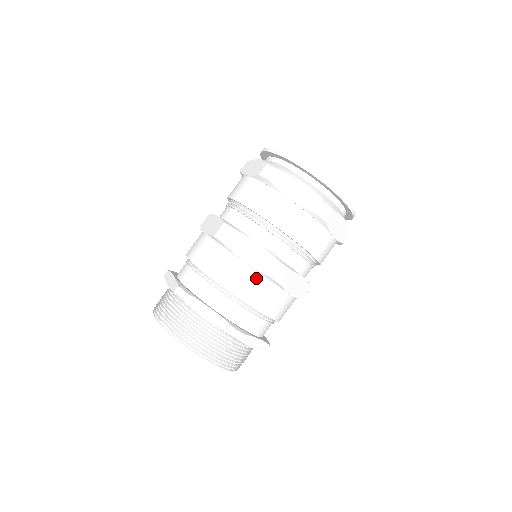
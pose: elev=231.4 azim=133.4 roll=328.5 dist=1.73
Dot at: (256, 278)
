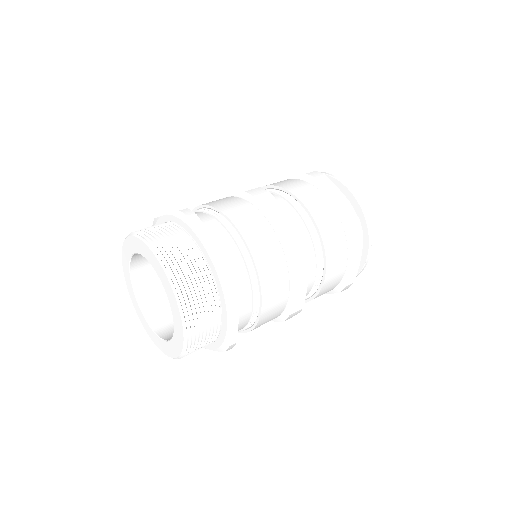
Dot at: (273, 243)
